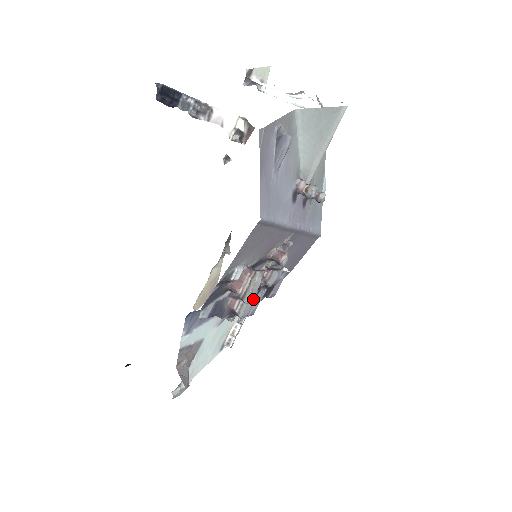
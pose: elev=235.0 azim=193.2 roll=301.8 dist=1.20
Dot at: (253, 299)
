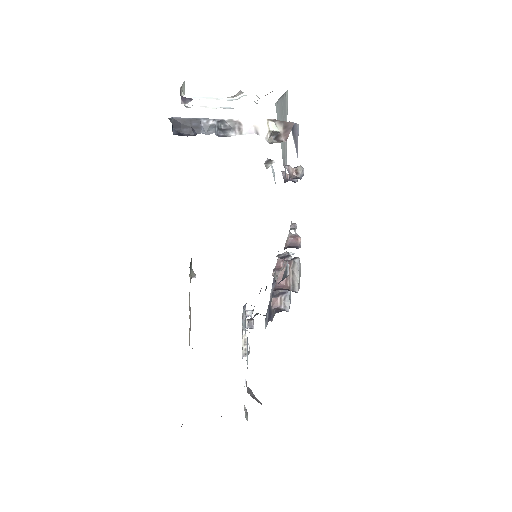
Dot at: occluded
